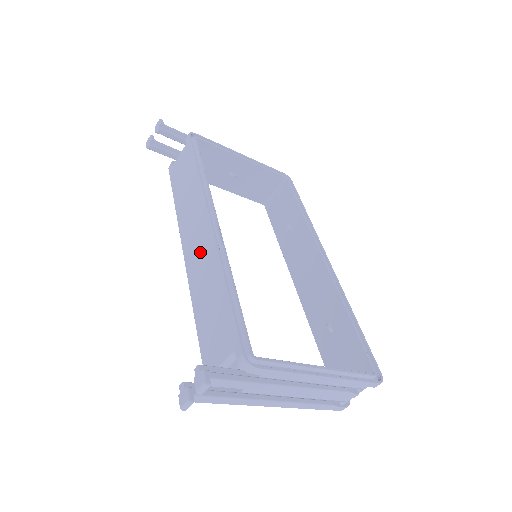
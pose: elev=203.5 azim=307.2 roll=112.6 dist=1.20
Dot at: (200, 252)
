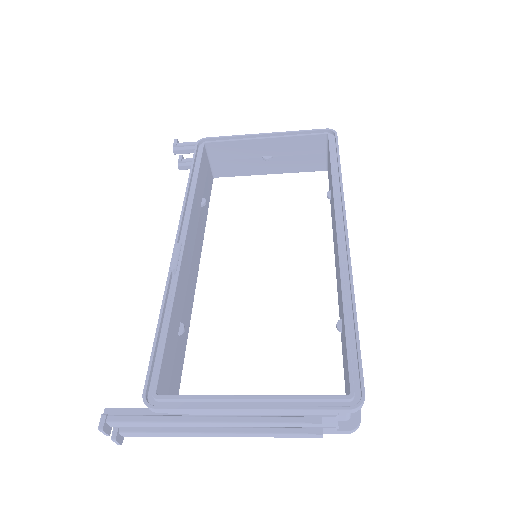
Dot at: occluded
